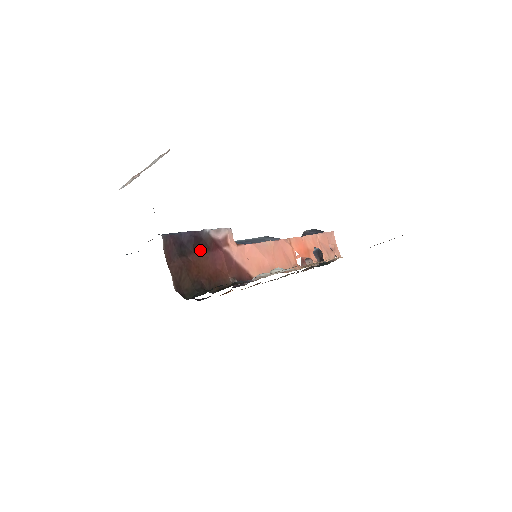
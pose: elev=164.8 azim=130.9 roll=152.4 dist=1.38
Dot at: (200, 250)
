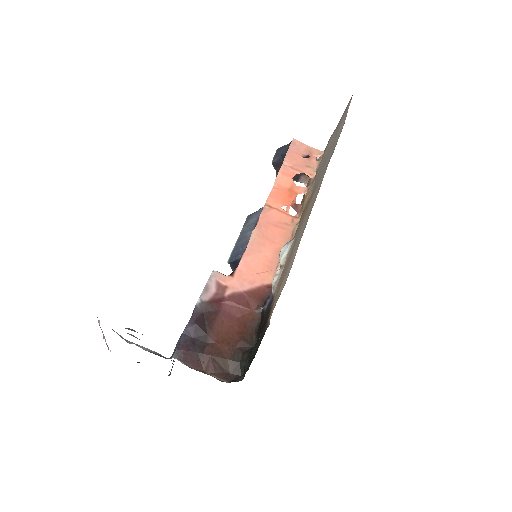
Dot at: (211, 324)
